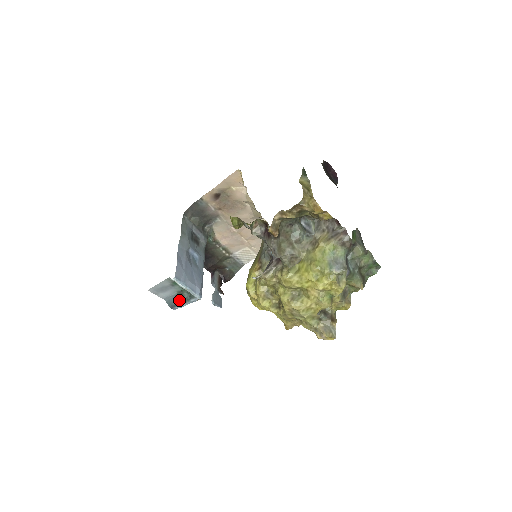
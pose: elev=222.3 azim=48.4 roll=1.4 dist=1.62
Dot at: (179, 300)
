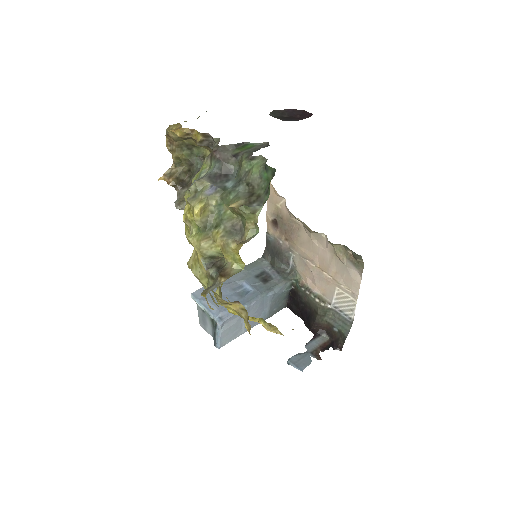
Dot at: occluded
